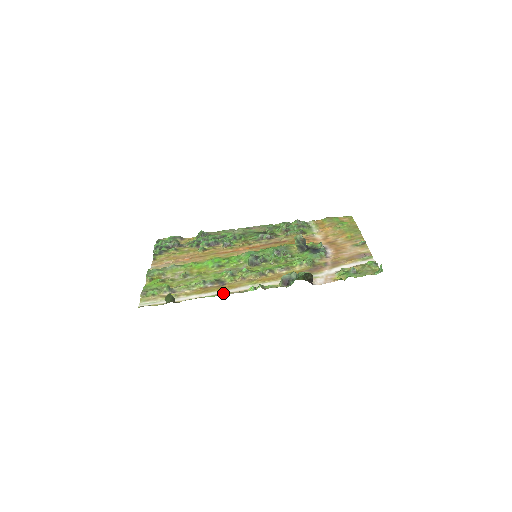
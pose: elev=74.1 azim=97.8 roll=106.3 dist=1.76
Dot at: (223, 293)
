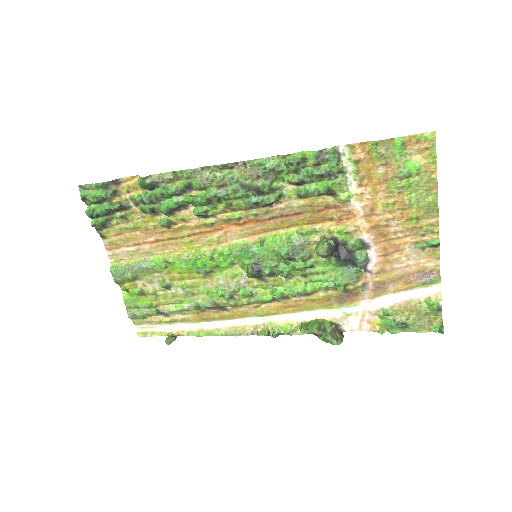
Dot at: (229, 328)
